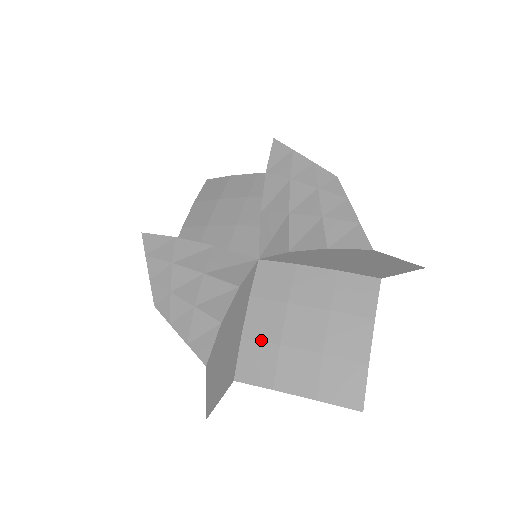
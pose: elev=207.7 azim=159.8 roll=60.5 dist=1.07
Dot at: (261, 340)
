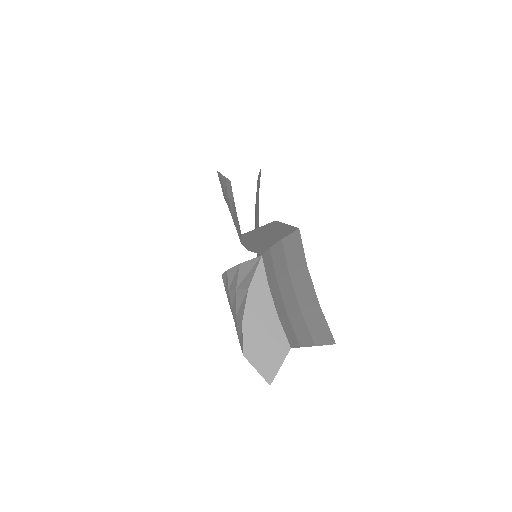
Dot at: (282, 314)
